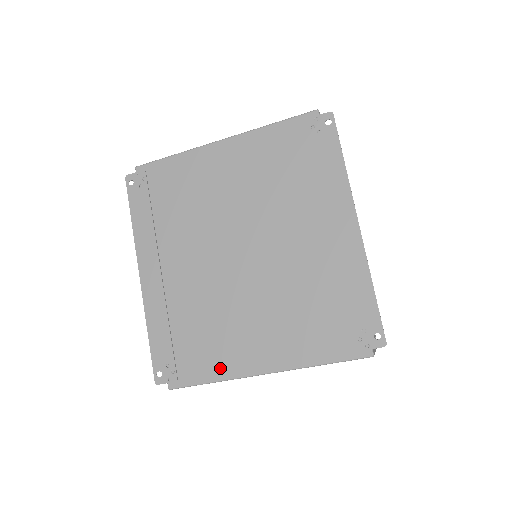
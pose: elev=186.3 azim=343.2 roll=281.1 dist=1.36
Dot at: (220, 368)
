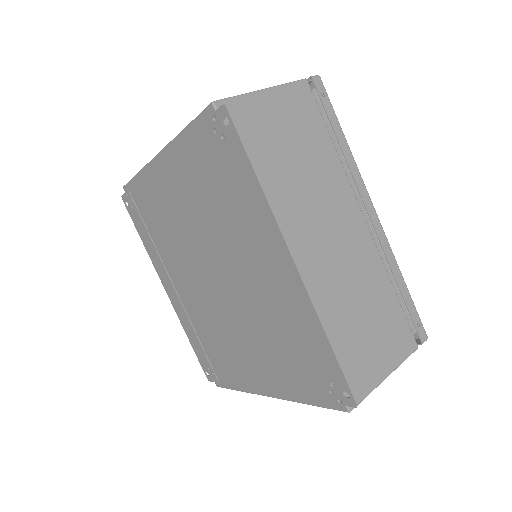
Dot at: (239, 381)
